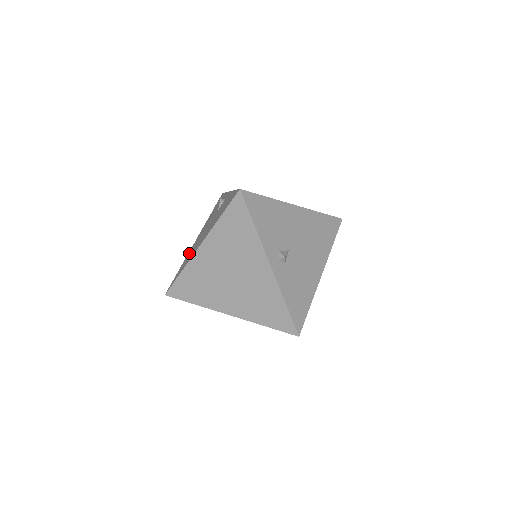
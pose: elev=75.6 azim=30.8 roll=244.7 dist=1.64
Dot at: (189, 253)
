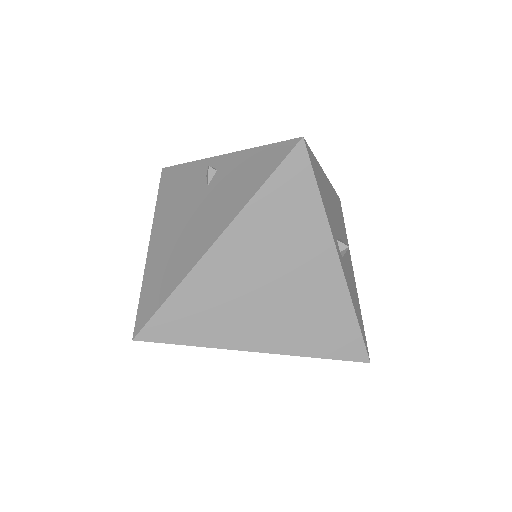
Dot at: (156, 261)
